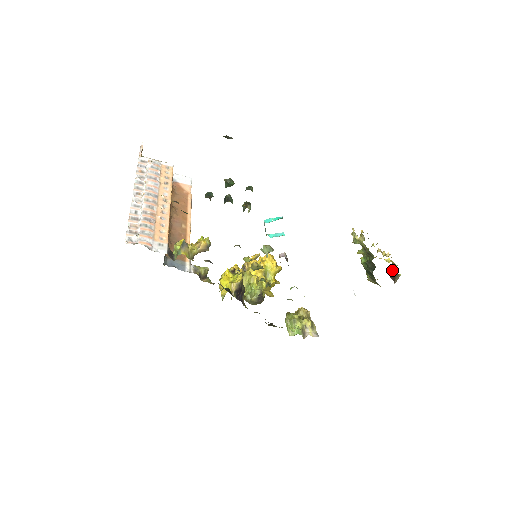
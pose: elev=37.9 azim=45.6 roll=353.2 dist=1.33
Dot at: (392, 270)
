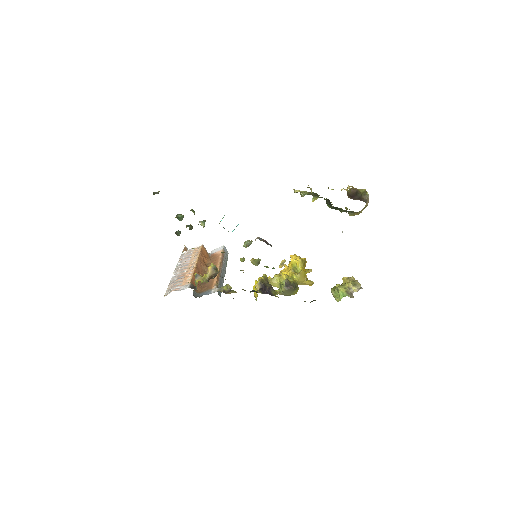
Dot at: (354, 194)
